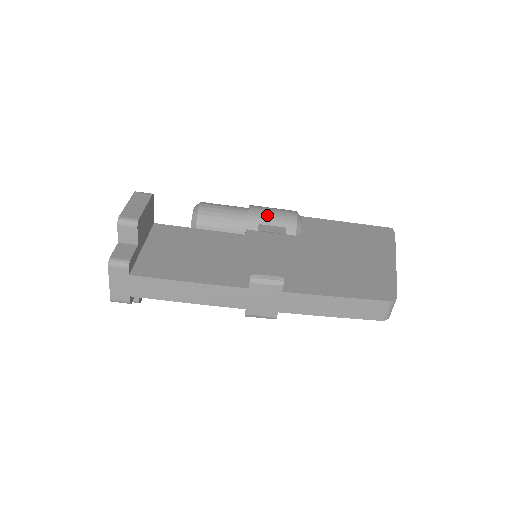
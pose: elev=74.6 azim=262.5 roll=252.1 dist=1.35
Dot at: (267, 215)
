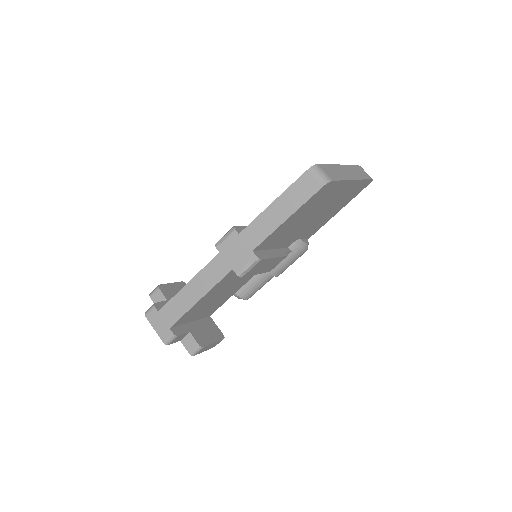
Dot at: occluded
